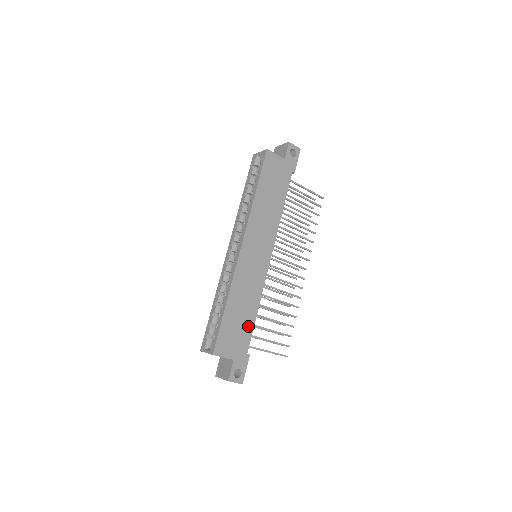
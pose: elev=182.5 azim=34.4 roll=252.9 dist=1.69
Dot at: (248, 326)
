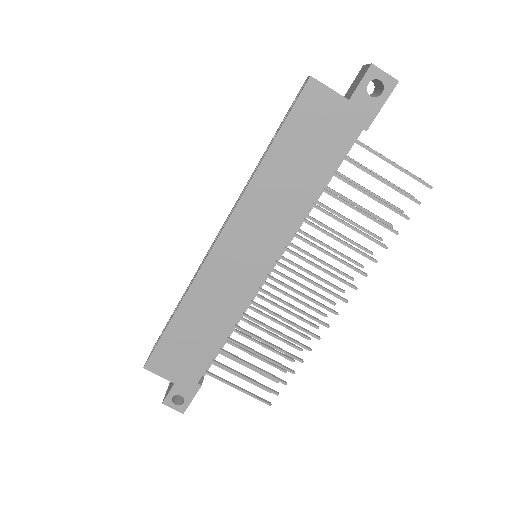
Dot at: (206, 351)
